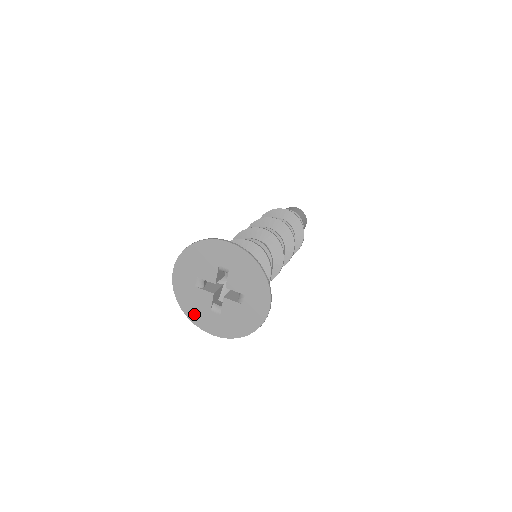
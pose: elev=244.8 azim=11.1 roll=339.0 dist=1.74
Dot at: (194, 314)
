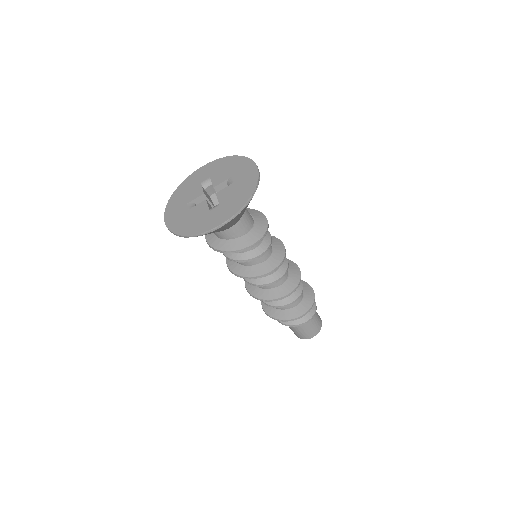
Dot at: (175, 200)
